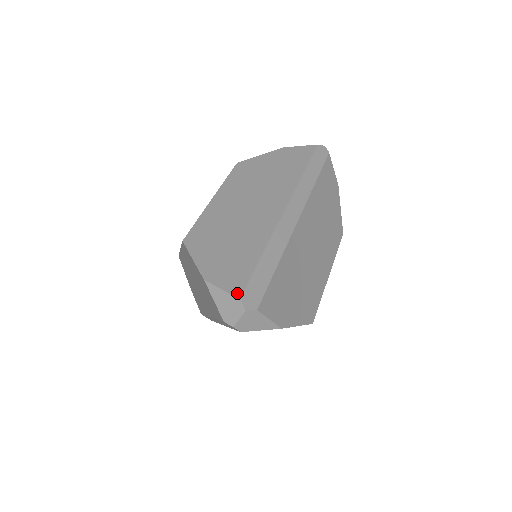
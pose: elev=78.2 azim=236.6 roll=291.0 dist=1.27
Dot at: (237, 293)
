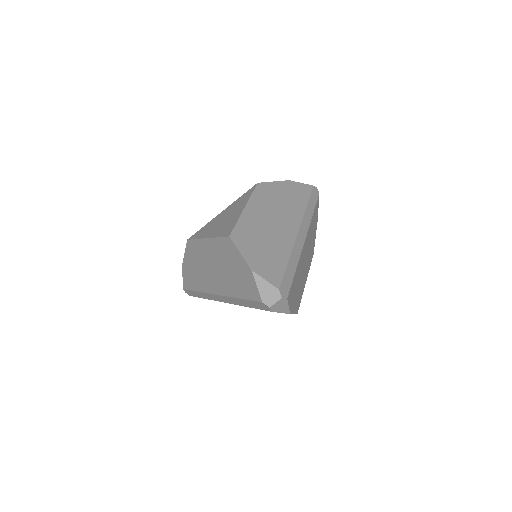
Dot at: (276, 285)
